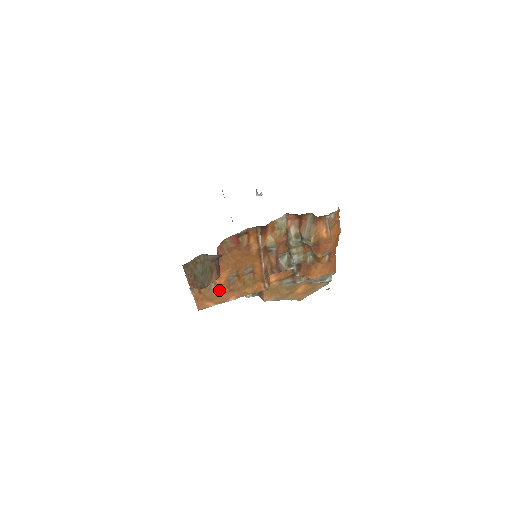
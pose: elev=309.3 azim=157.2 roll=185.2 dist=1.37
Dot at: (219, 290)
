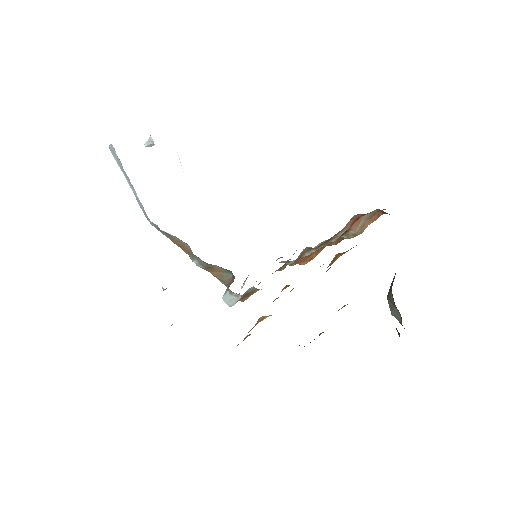
Dot at: (258, 322)
